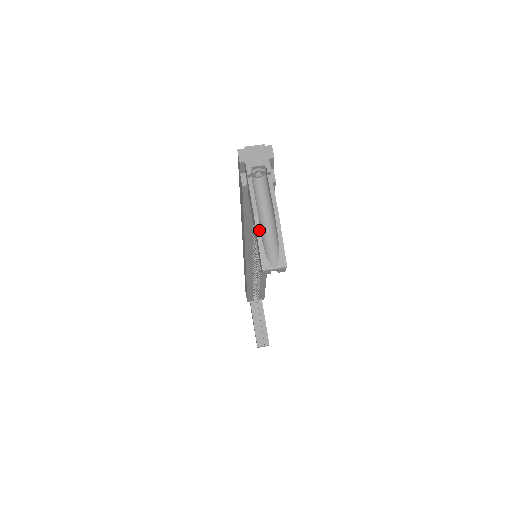
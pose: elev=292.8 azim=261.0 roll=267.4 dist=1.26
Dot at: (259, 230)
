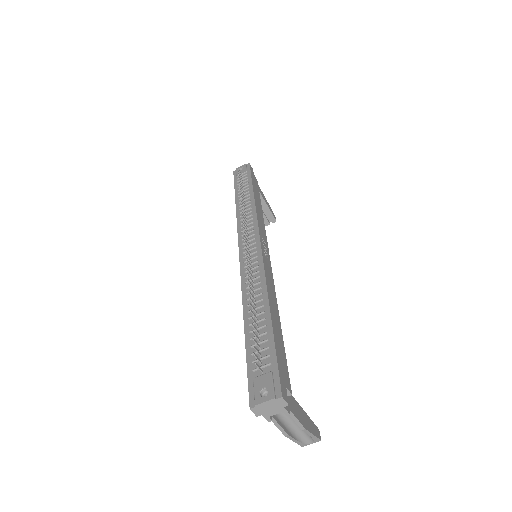
Dot at: (292, 439)
